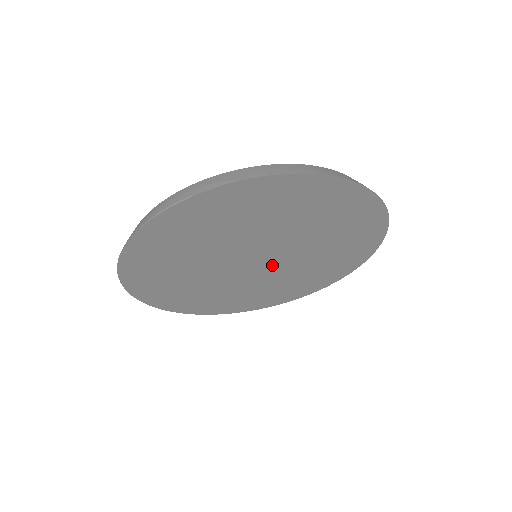
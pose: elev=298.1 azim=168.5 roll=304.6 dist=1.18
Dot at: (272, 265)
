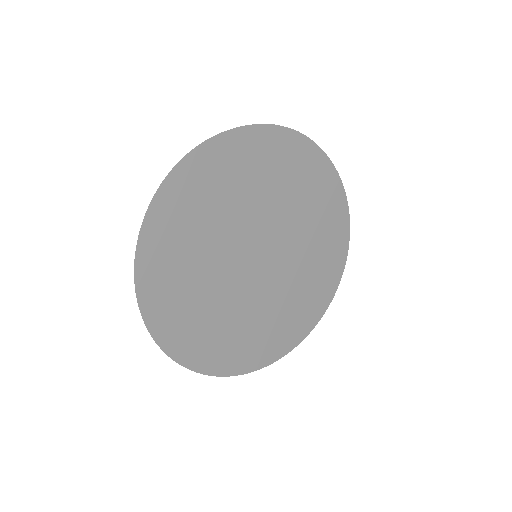
Dot at: (265, 275)
